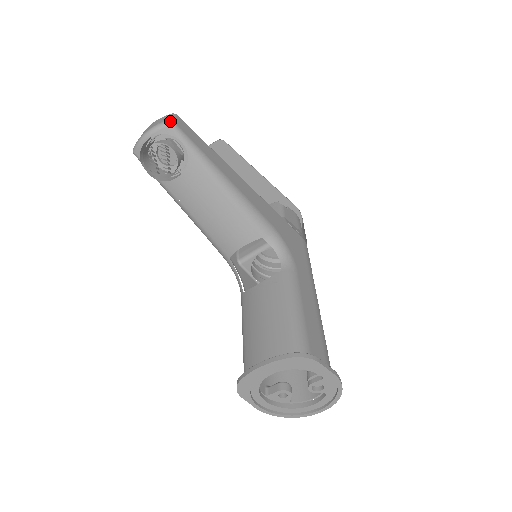
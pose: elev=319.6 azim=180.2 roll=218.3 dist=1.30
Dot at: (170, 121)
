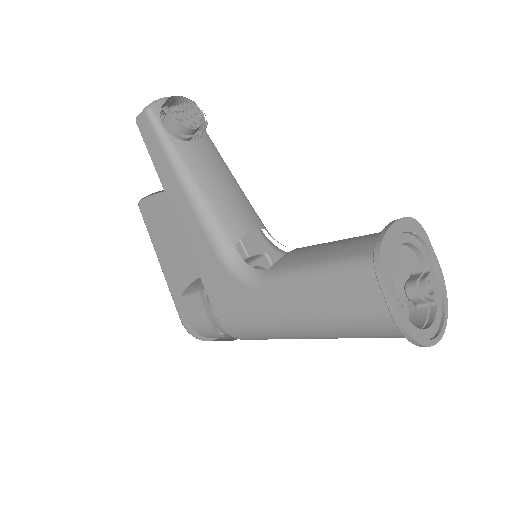
Dot at: occluded
